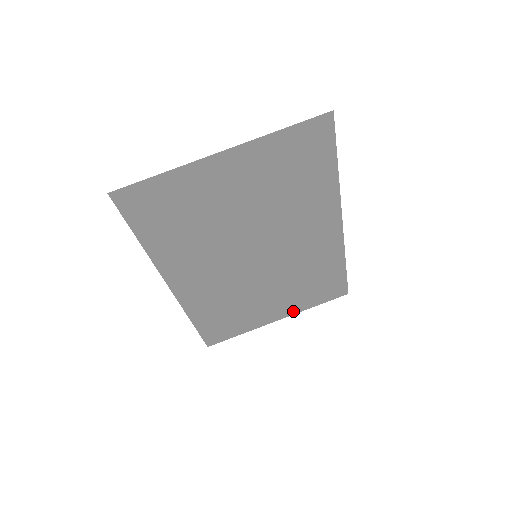
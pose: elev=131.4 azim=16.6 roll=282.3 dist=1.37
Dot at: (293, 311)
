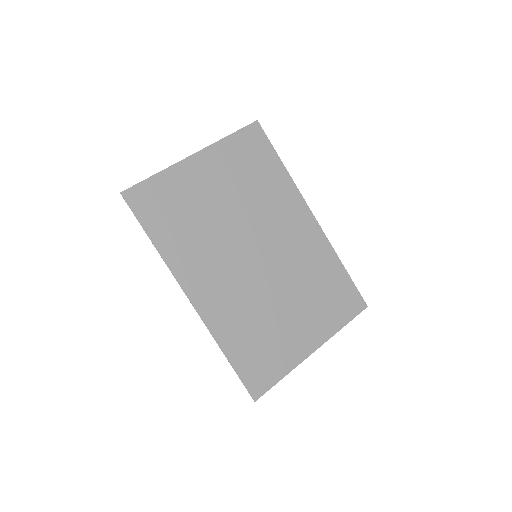
Dot at: (324, 336)
